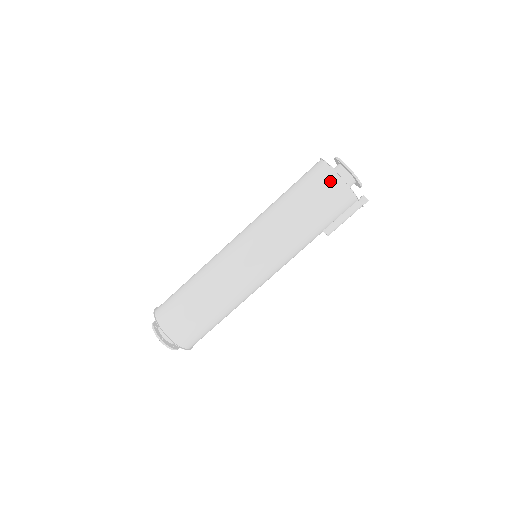
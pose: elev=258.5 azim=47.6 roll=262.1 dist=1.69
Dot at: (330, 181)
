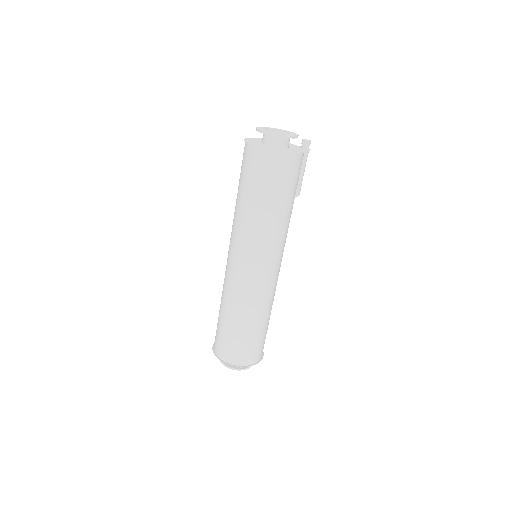
Dot at: (278, 162)
